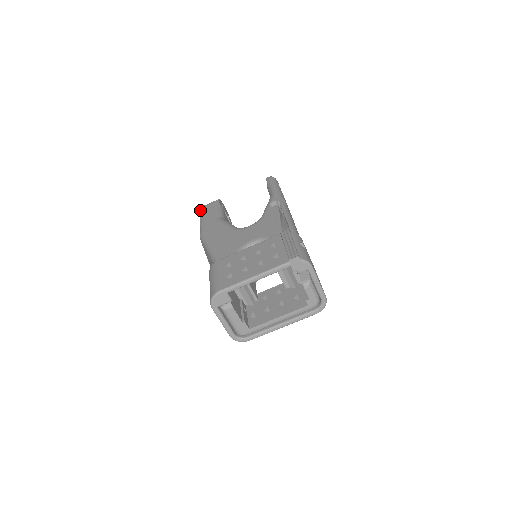
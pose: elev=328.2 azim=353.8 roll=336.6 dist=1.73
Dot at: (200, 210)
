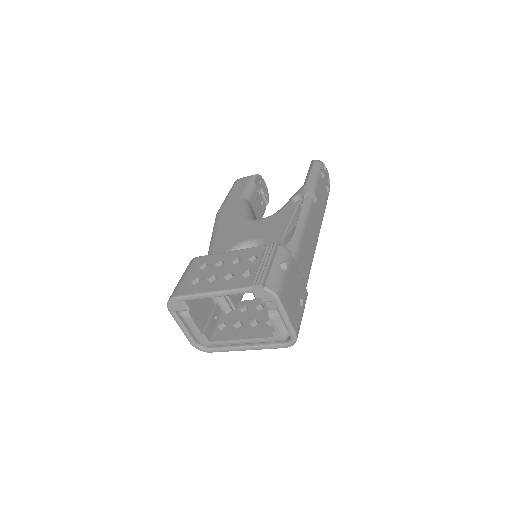
Dot at: (234, 182)
